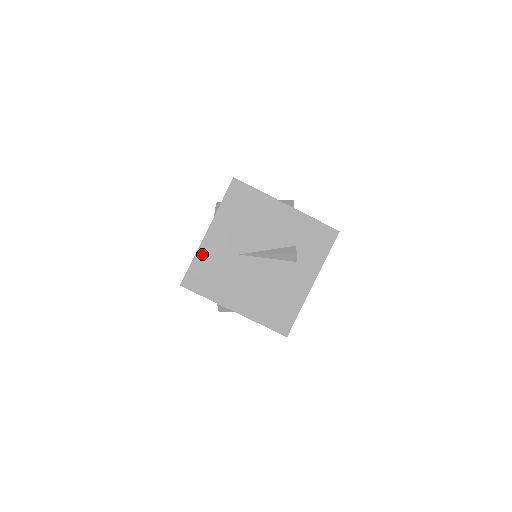
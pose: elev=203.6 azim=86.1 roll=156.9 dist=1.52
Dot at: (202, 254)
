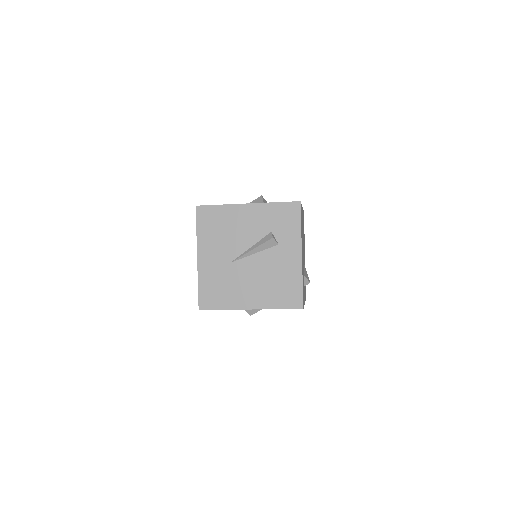
Dot at: (203, 277)
